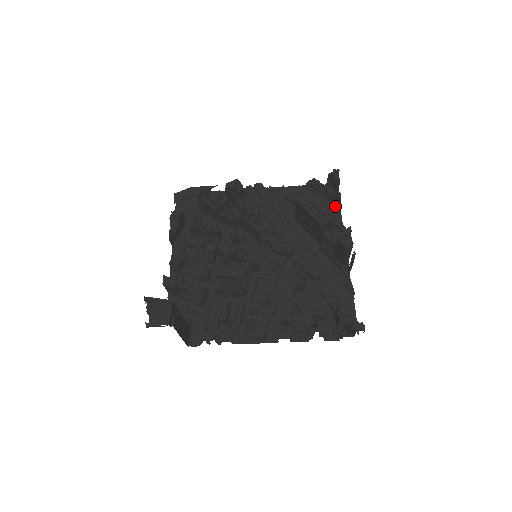
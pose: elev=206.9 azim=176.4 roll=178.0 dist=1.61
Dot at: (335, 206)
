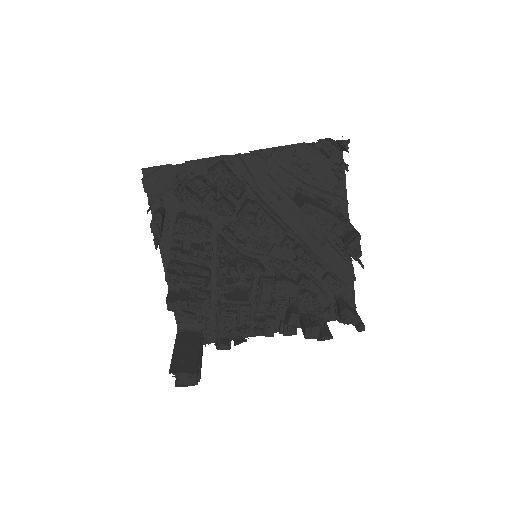
Dot at: (340, 174)
